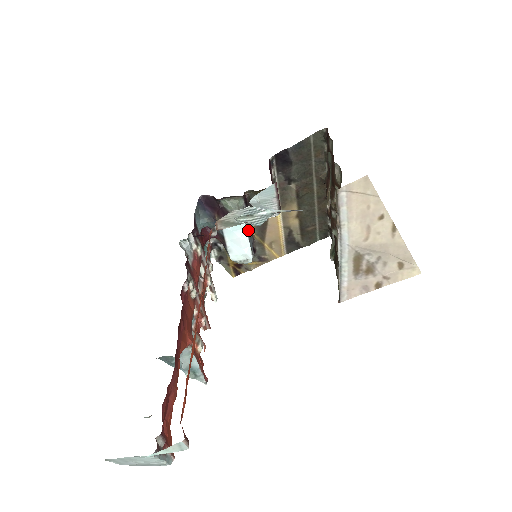
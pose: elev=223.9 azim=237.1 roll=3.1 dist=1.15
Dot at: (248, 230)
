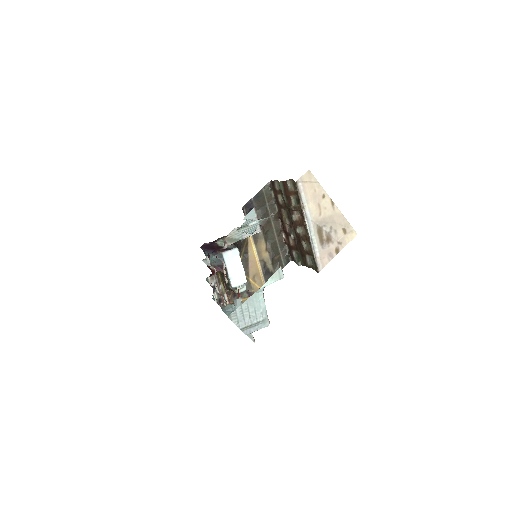
Dot at: occluded
